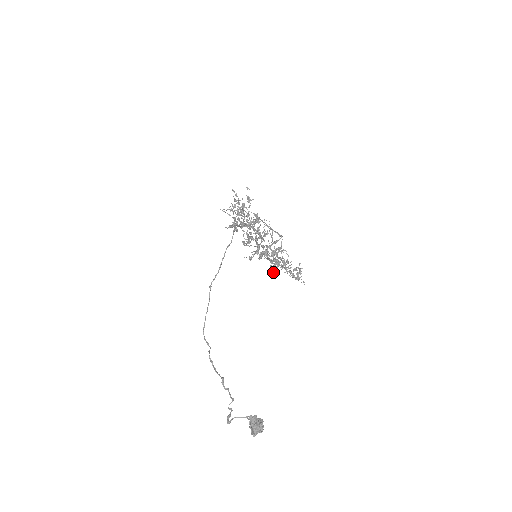
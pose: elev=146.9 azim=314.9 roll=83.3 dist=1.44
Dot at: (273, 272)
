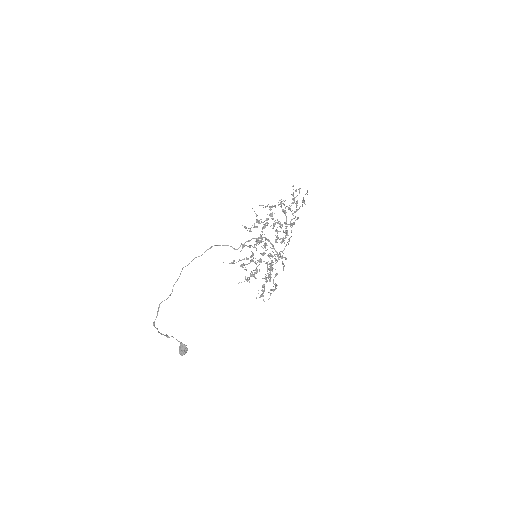
Dot at: (238, 283)
